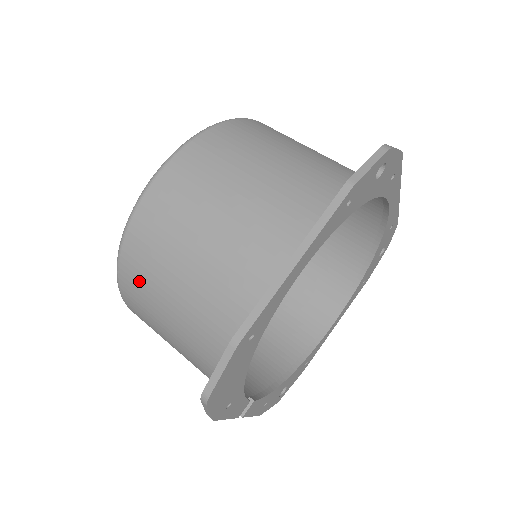
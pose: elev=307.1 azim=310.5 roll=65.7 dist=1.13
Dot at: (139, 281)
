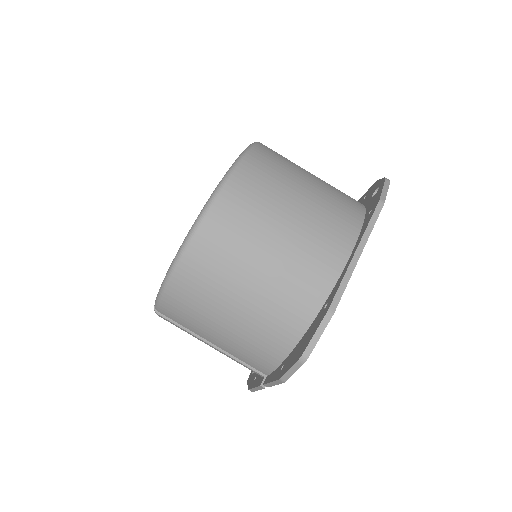
Dot at: (206, 273)
